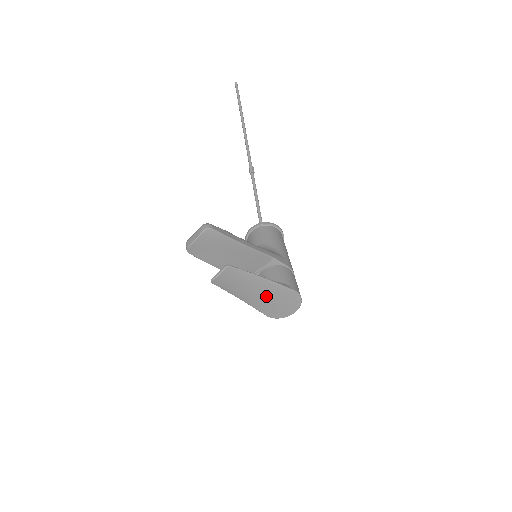
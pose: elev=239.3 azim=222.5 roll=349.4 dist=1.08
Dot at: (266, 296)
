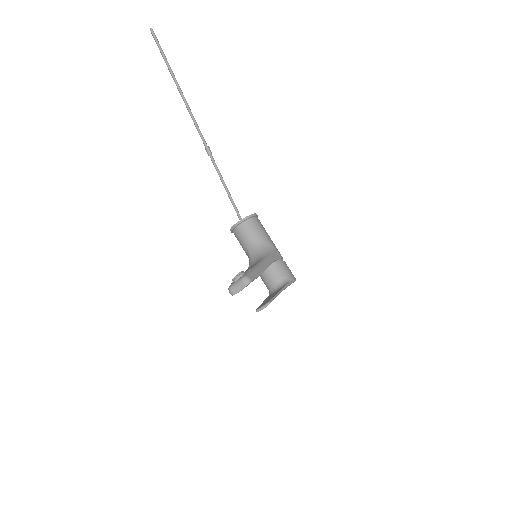
Dot at: occluded
